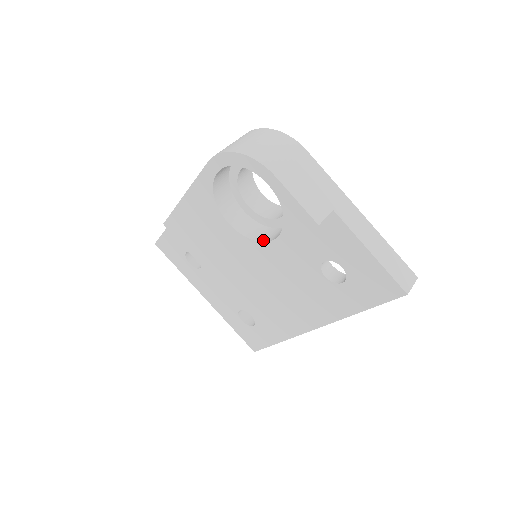
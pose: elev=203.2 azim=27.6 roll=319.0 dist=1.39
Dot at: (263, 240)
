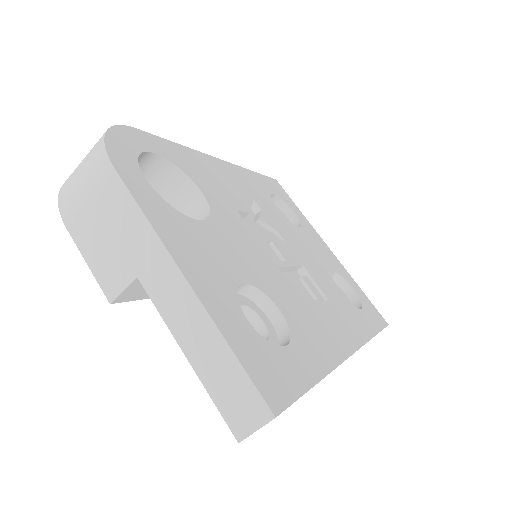
Dot at: occluded
